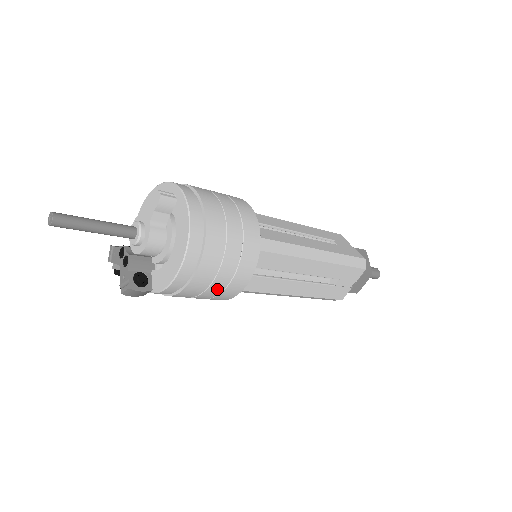
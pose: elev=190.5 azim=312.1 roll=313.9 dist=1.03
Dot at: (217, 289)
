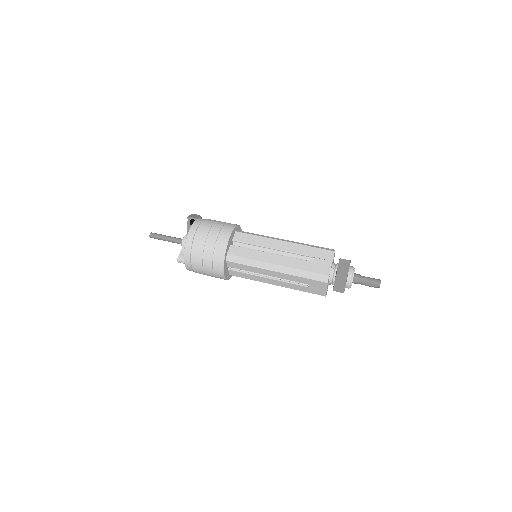
Dot at: occluded
